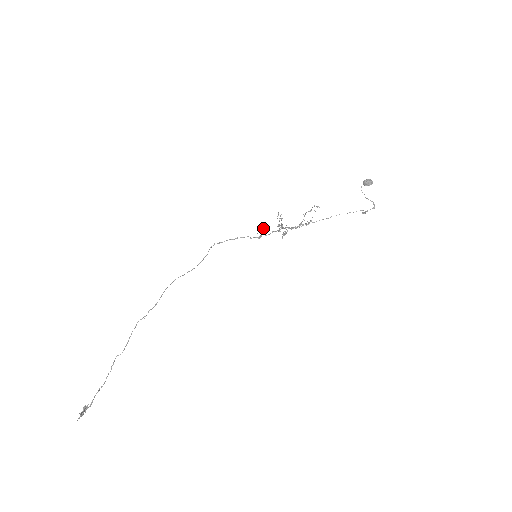
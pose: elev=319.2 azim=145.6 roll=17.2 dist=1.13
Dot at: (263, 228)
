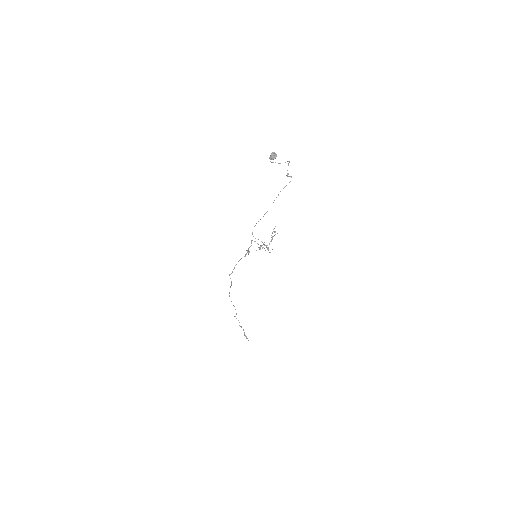
Dot at: (249, 252)
